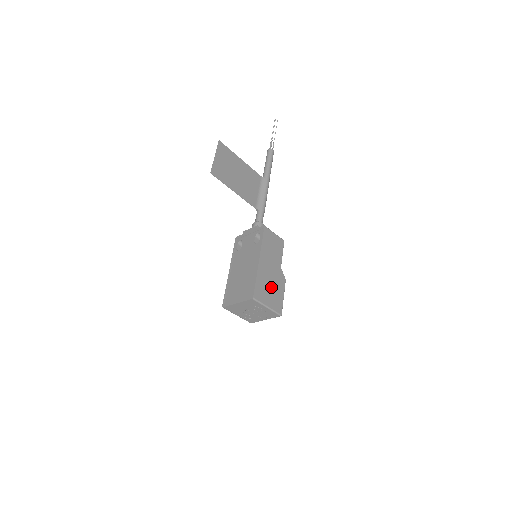
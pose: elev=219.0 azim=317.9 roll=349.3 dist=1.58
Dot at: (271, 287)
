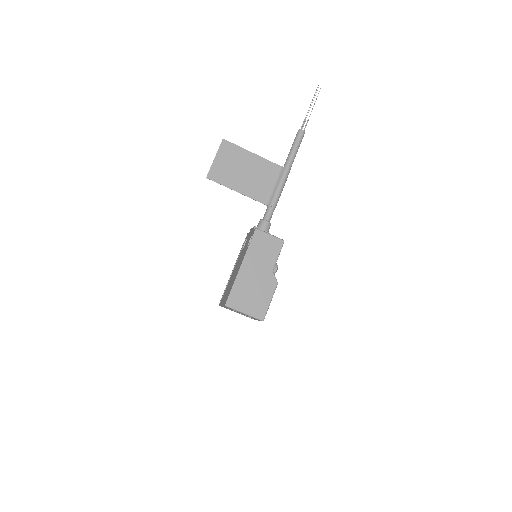
Dot at: (253, 293)
